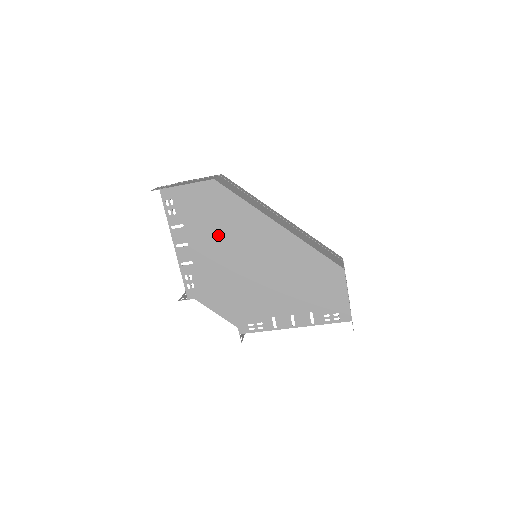
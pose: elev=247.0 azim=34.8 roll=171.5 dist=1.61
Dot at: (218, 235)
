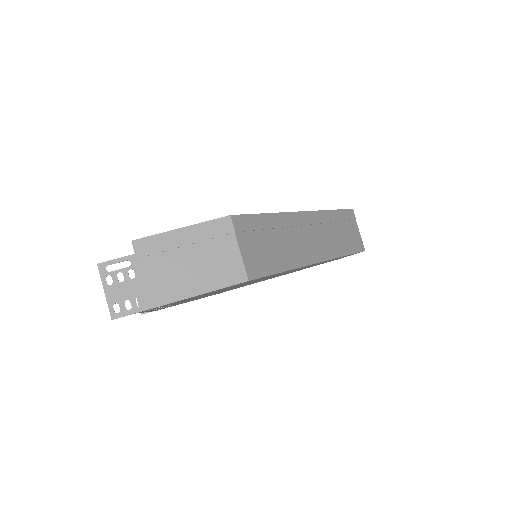
Dot at: occluded
